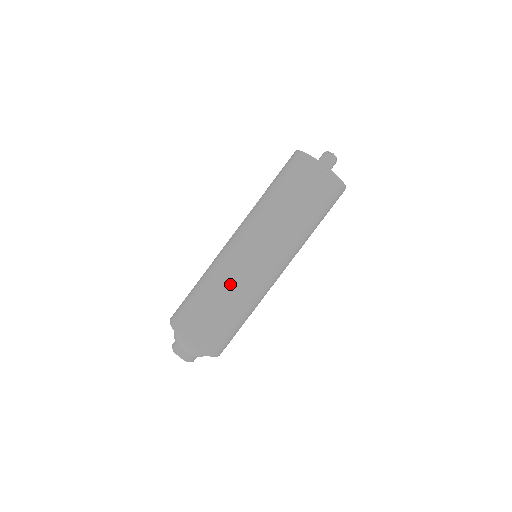
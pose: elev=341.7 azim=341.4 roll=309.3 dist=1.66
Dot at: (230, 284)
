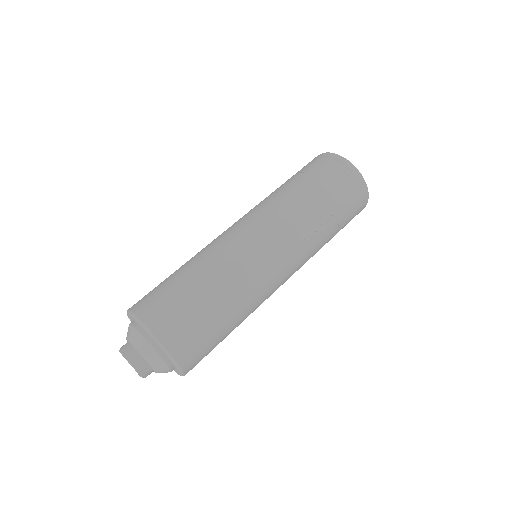
Dot at: (245, 288)
